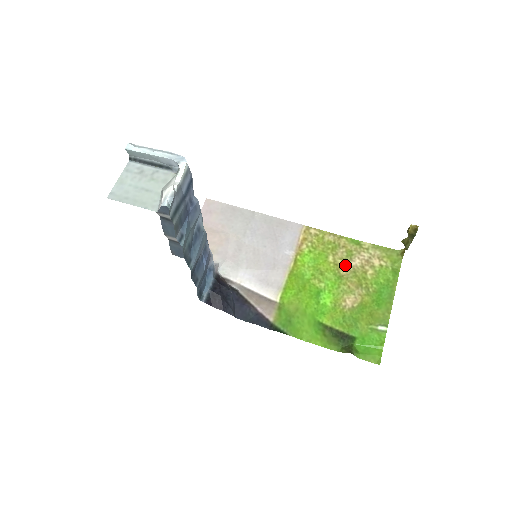
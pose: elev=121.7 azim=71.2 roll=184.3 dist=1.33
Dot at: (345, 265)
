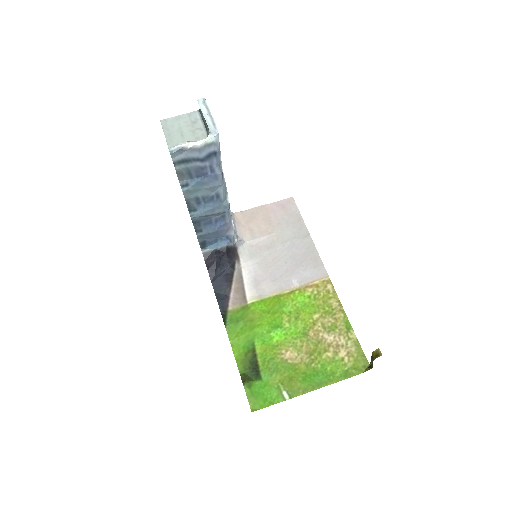
Dot at: (319, 331)
